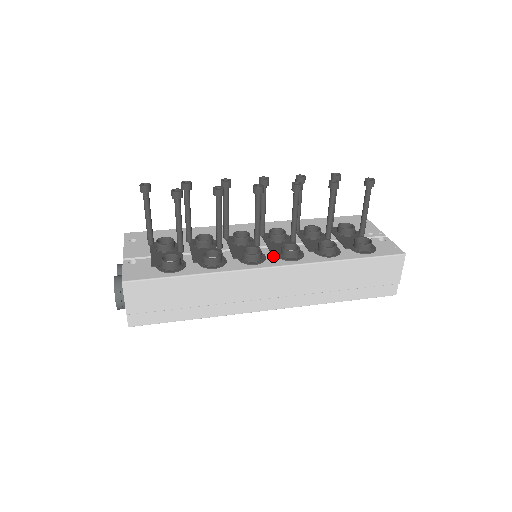
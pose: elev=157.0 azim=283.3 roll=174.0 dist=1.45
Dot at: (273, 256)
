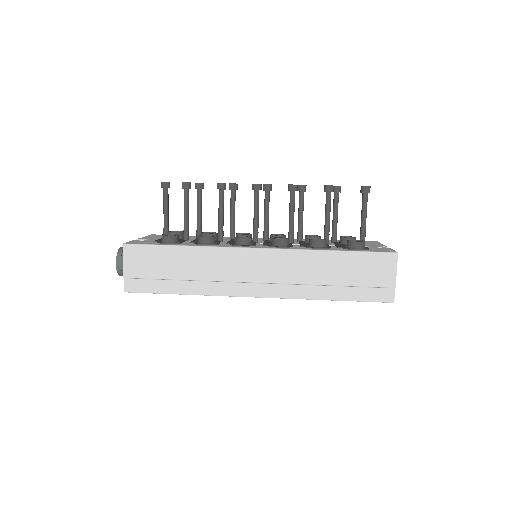
Dot at: (263, 245)
